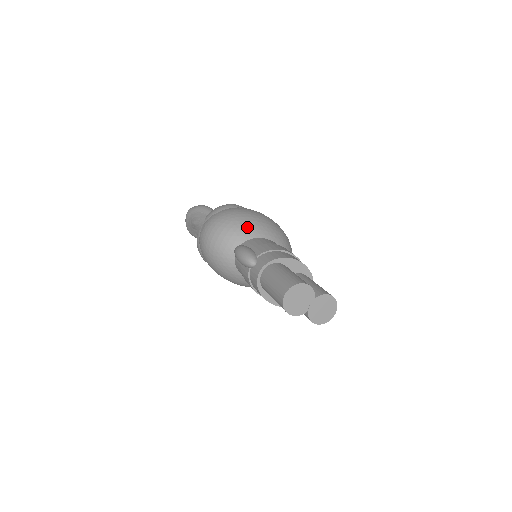
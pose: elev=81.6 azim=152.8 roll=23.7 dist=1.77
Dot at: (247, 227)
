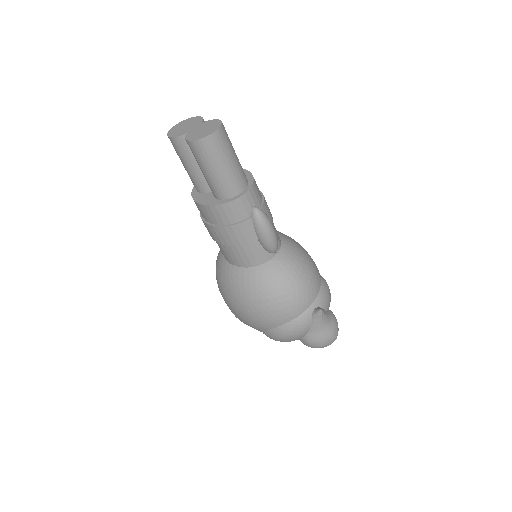
Dot at: occluded
